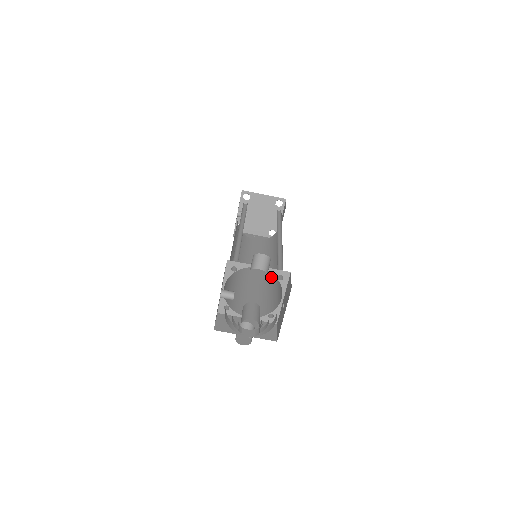
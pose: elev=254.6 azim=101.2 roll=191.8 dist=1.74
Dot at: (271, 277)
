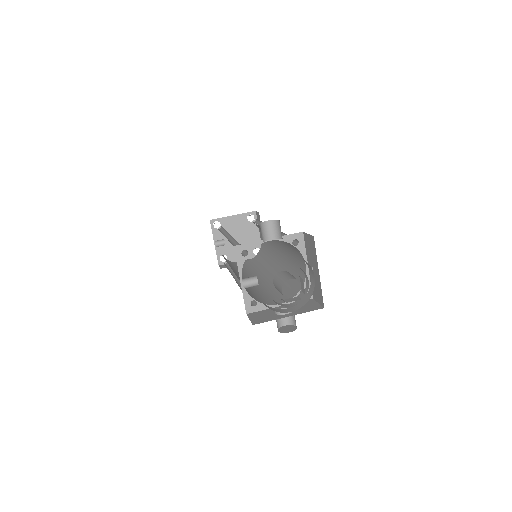
Dot at: (281, 270)
